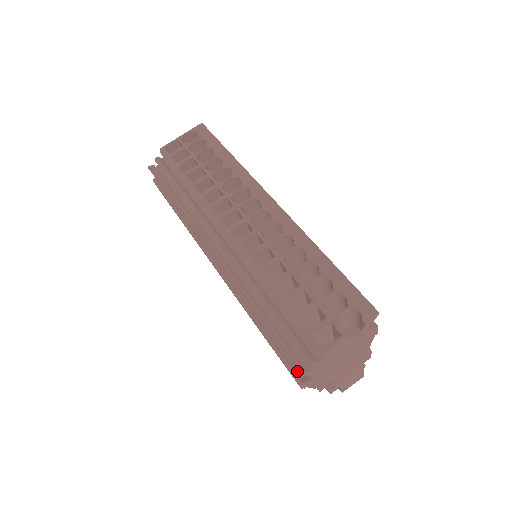
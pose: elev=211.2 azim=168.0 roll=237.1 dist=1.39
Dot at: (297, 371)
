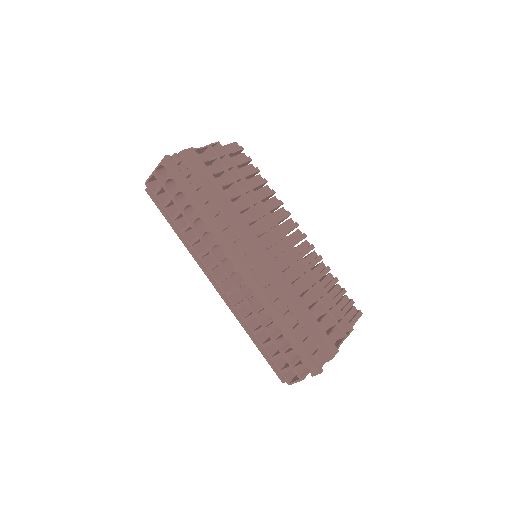
Dot at: (281, 381)
